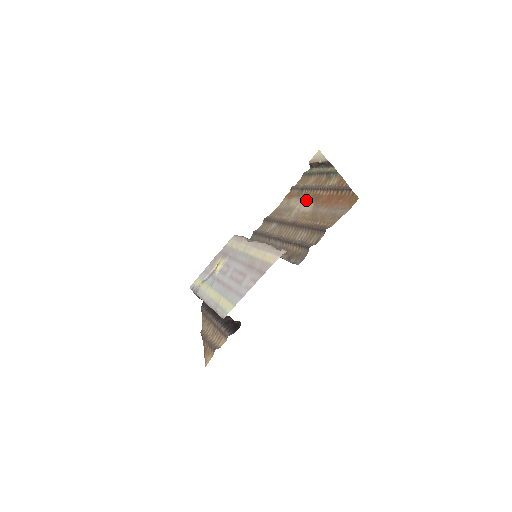
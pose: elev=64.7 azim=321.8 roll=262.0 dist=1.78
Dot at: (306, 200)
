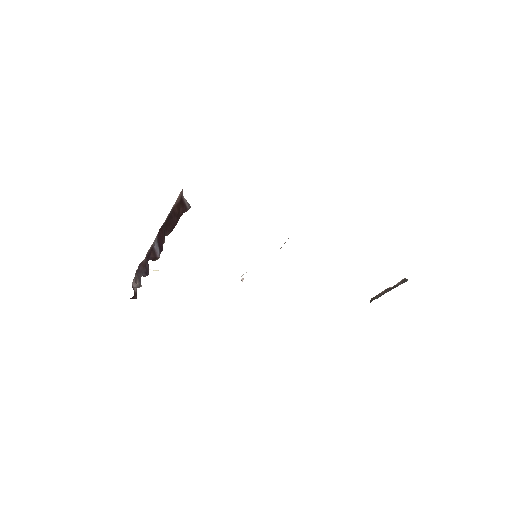
Dot at: occluded
